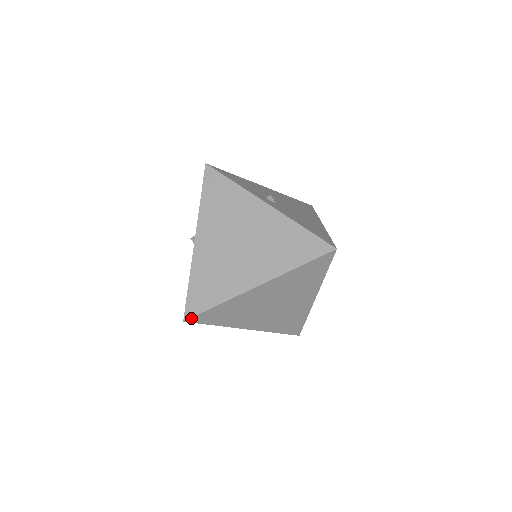
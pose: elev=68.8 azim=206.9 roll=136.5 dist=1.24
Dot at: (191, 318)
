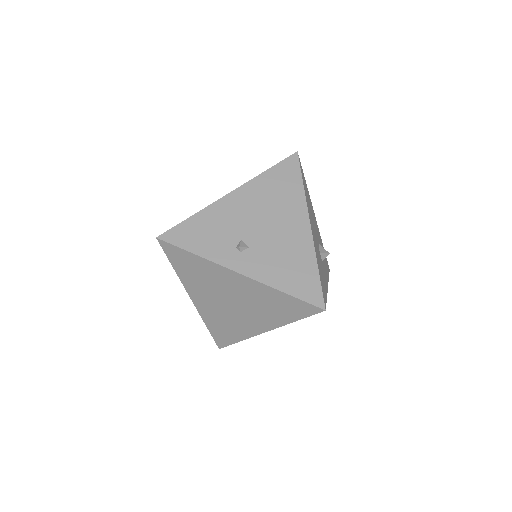
Dot at: occluded
